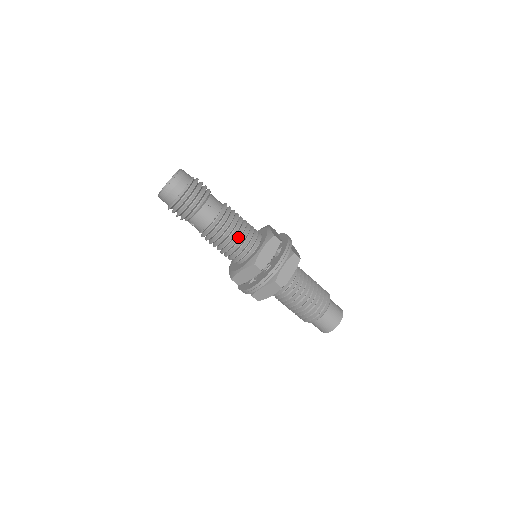
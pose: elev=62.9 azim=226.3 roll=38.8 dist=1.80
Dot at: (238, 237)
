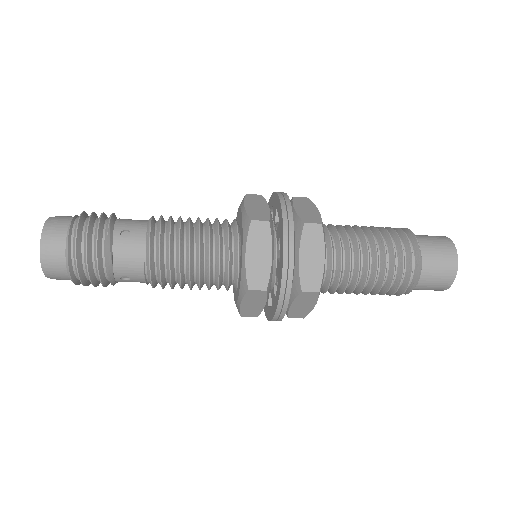
Dot at: (198, 287)
